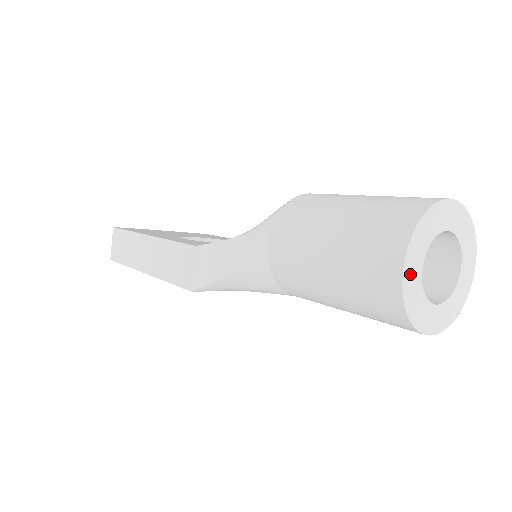
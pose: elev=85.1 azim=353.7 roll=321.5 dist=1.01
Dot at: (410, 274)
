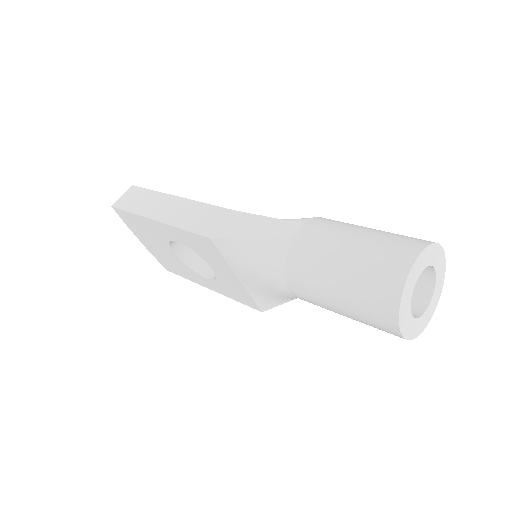
Dot at: (415, 270)
